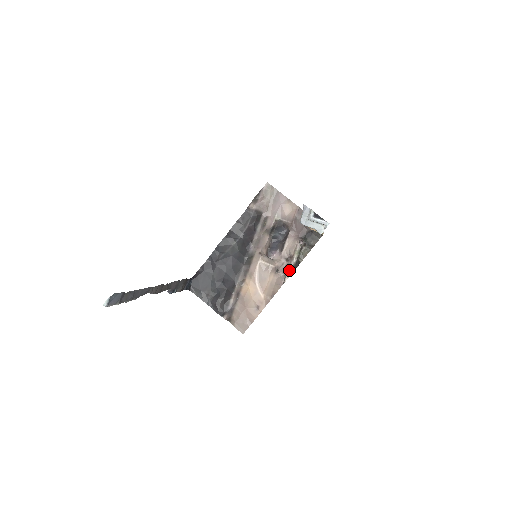
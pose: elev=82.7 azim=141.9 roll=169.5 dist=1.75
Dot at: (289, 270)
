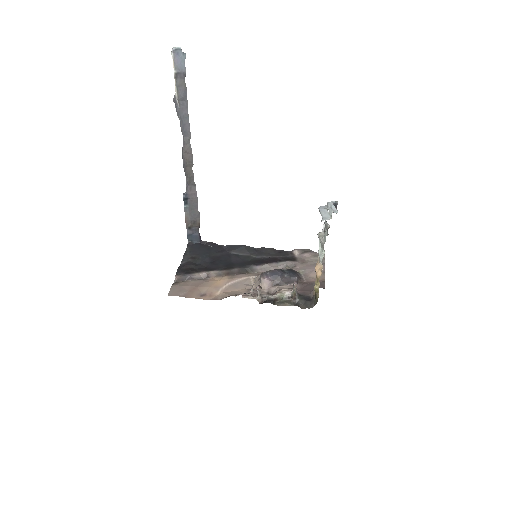
Dot at: occluded
